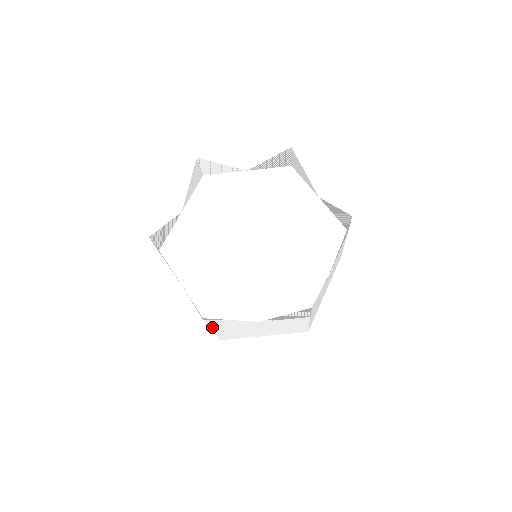
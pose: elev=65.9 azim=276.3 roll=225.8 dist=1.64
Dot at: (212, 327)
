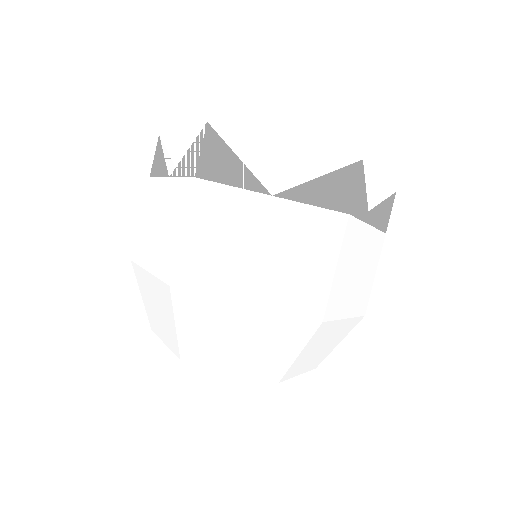
Dot at: (197, 186)
